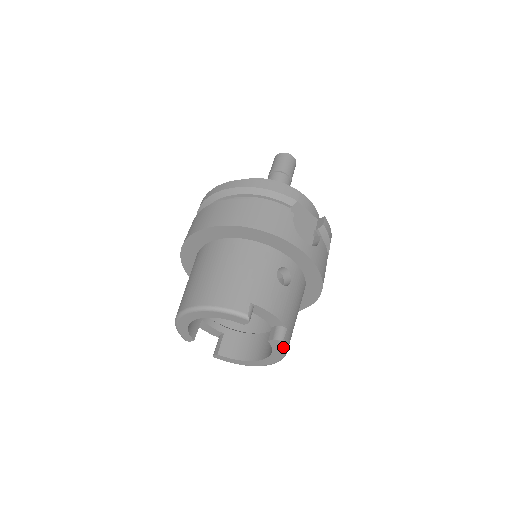
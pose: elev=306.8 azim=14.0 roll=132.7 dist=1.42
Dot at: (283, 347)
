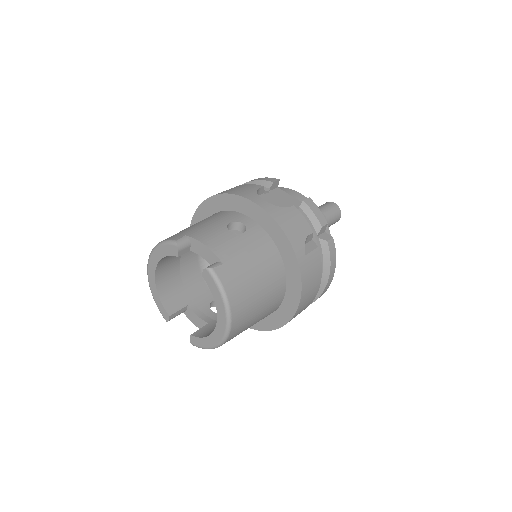
Dot at: (215, 281)
